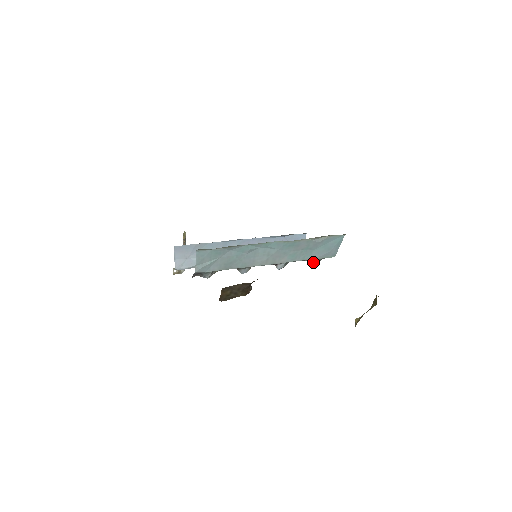
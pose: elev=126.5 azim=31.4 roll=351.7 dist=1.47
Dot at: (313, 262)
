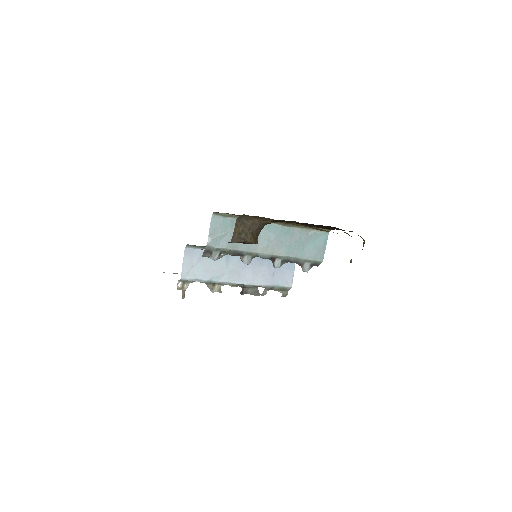
Dot at: (305, 266)
